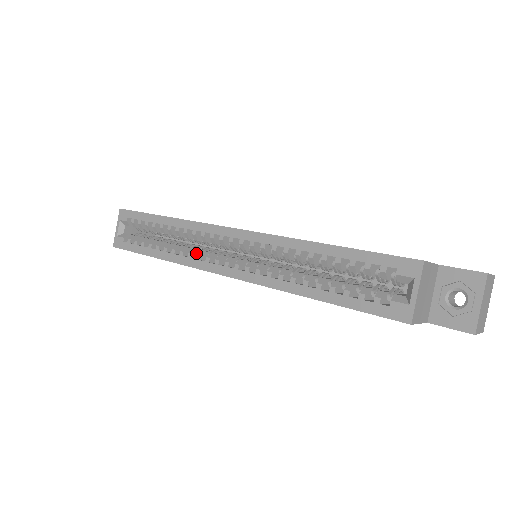
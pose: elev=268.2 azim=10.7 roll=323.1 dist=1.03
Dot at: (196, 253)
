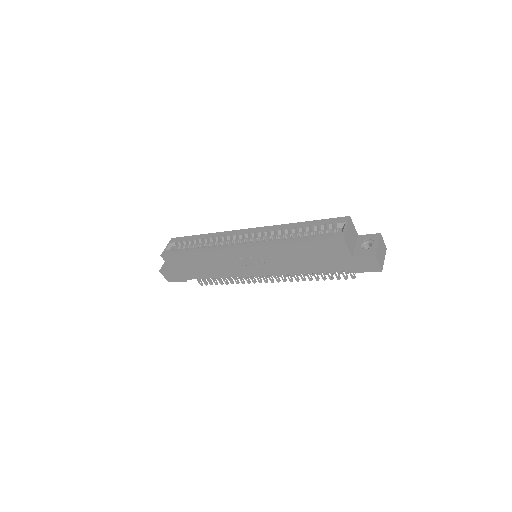
Dot at: occluded
